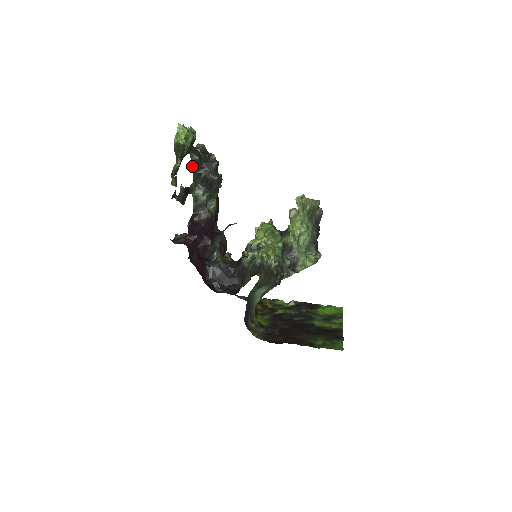
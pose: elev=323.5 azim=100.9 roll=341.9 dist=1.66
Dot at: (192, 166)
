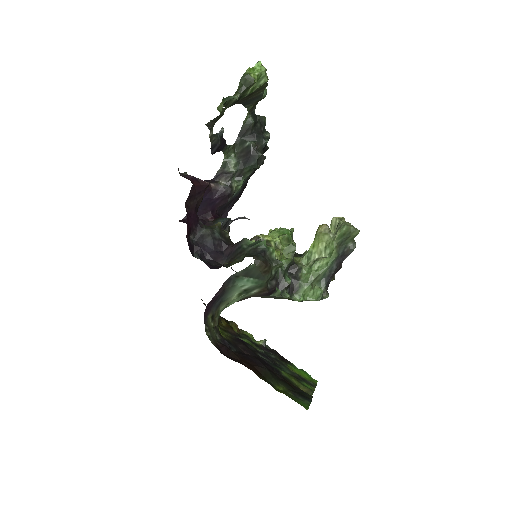
Dot at: (242, 127)
